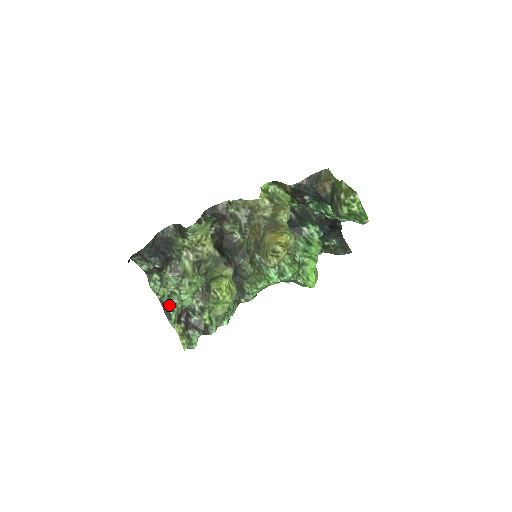
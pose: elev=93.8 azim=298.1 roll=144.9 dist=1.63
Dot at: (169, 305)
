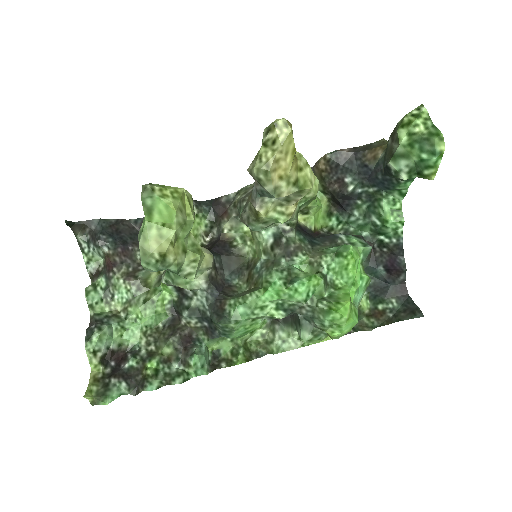
Dot at: (99, 323)
